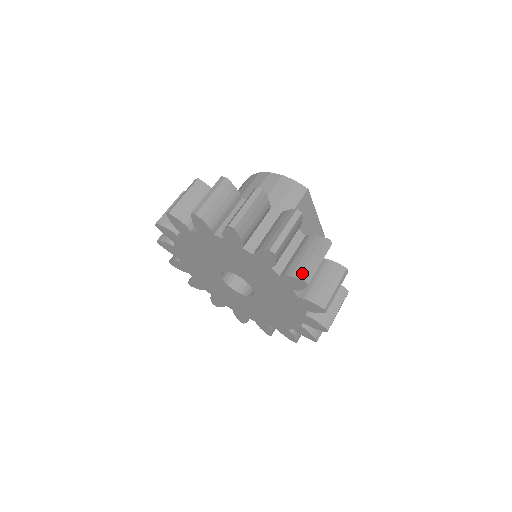
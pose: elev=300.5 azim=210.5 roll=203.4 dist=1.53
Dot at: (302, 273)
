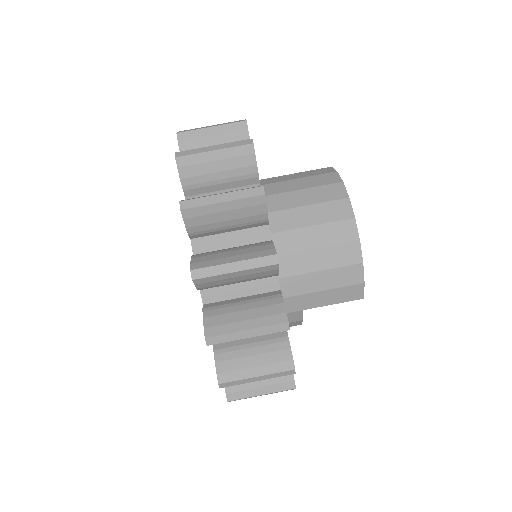
Dot at: (235, 393)
